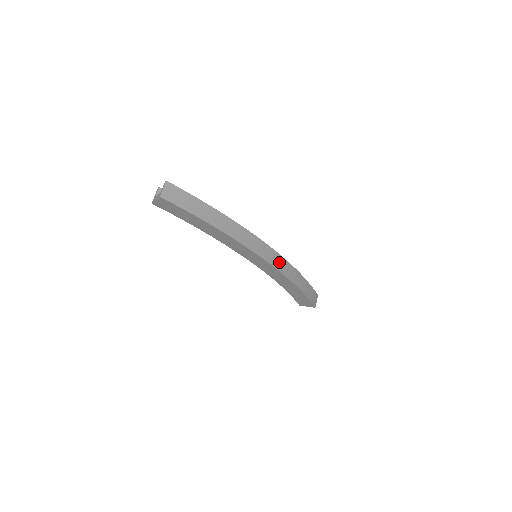
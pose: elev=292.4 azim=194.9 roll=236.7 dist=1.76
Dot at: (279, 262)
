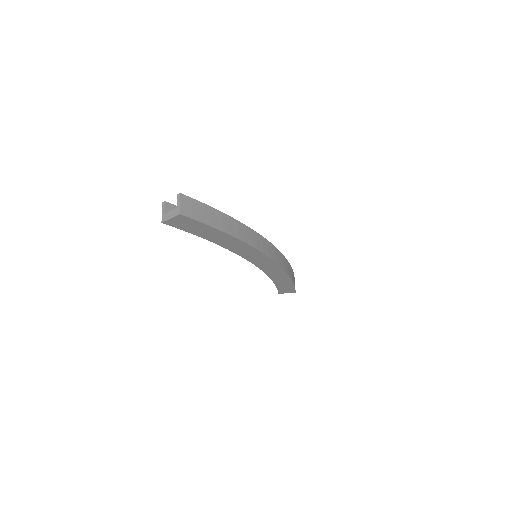
Dot at: (279, 257)
